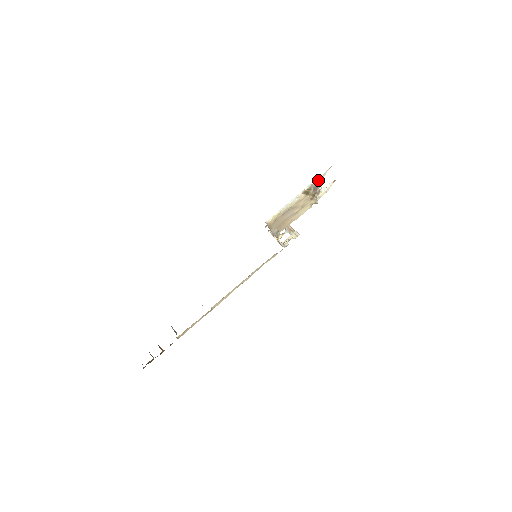
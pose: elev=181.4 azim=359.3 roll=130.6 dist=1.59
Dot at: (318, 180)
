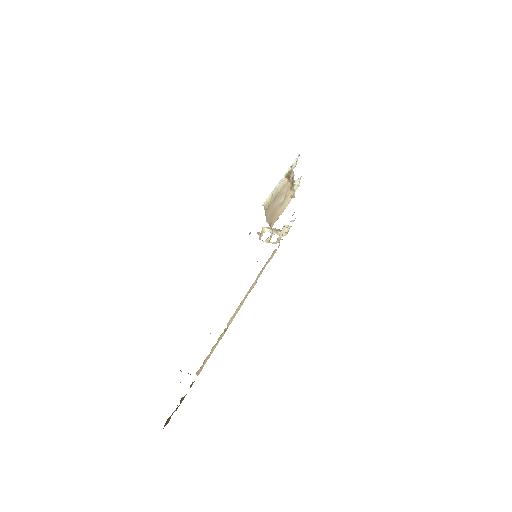
Dot at: (293, 166)
